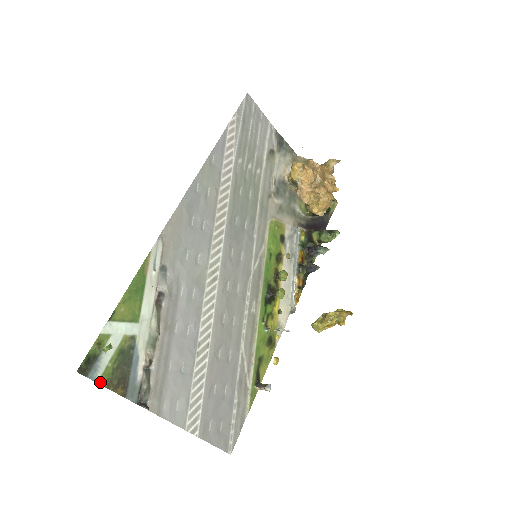
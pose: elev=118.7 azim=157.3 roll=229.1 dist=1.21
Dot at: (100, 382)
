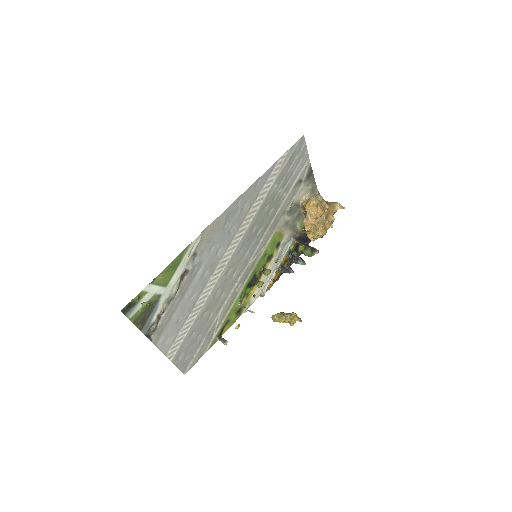
Dot at: (131, 319)
